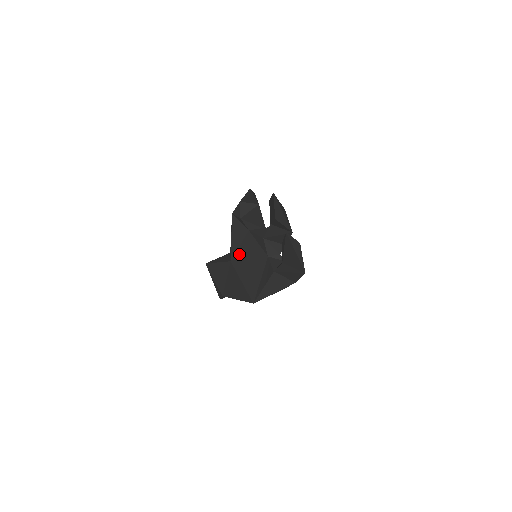
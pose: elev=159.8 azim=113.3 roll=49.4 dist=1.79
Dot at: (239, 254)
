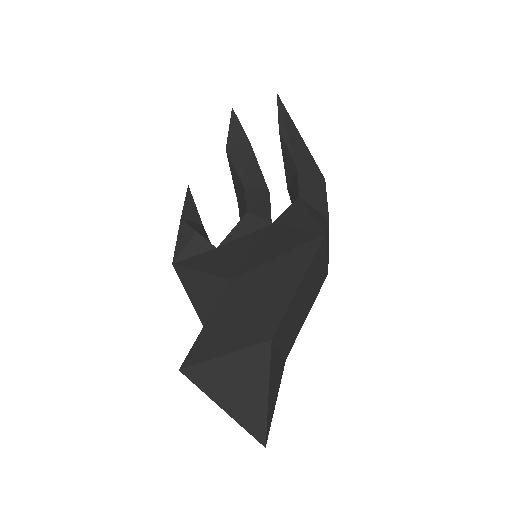
Dot at: (233, 263)
